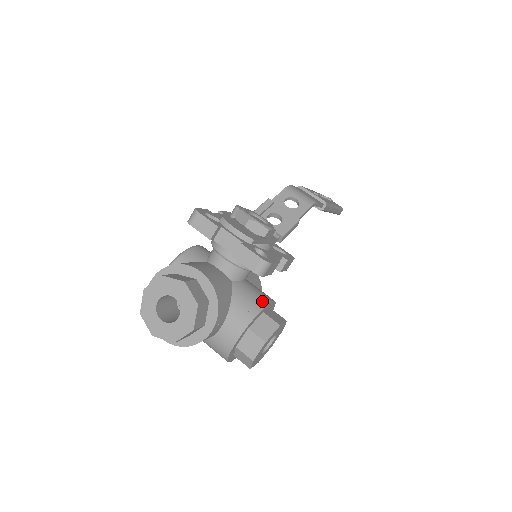
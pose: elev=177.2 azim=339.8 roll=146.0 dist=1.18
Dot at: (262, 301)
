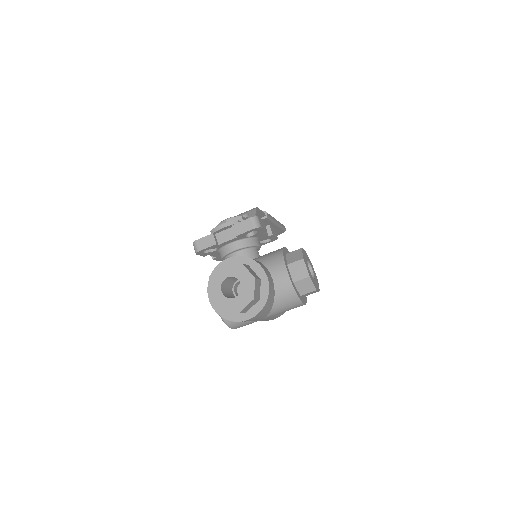
Dot at: (279, 249)
